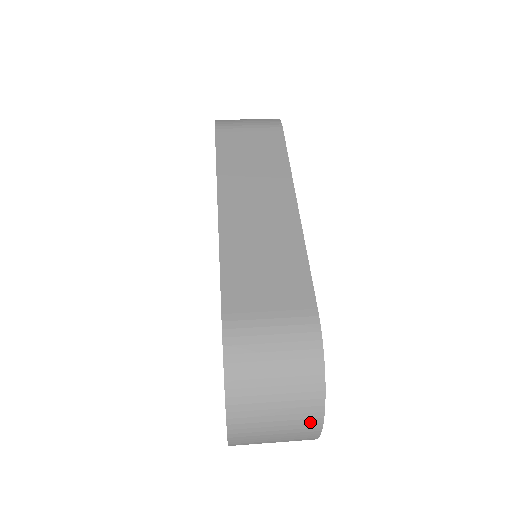
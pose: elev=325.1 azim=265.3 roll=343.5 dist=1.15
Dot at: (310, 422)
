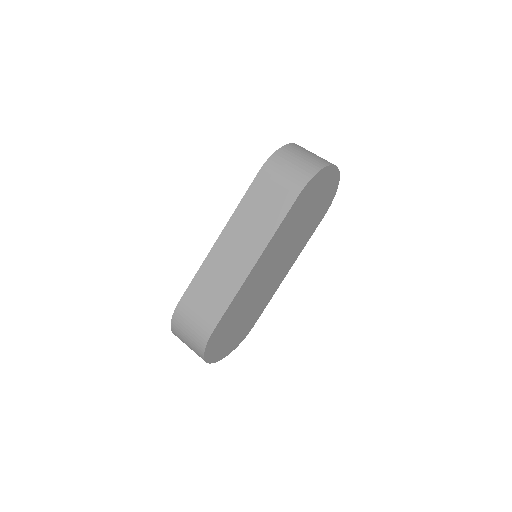
Dot at: occluded
